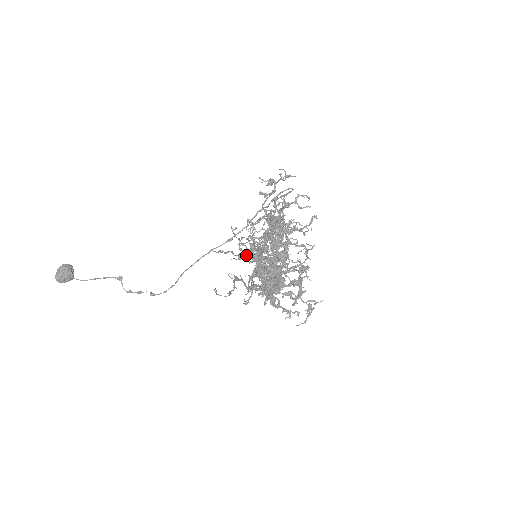
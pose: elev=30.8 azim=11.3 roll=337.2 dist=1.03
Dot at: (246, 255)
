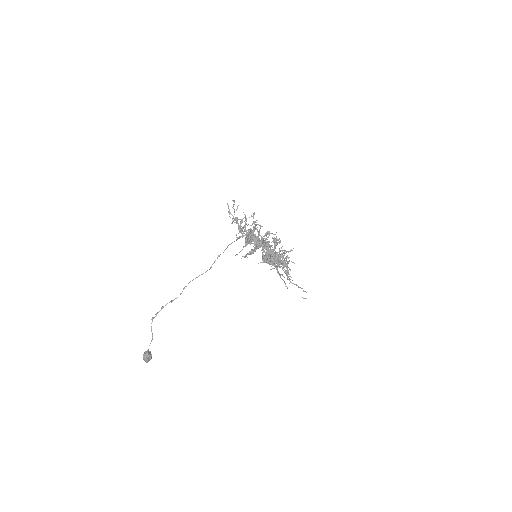
Dot at: (278, 271)
